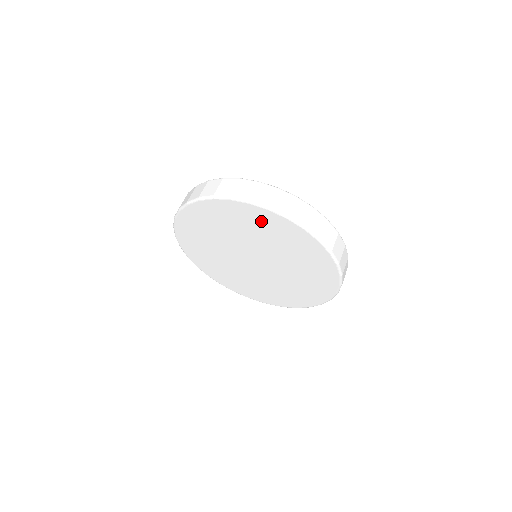
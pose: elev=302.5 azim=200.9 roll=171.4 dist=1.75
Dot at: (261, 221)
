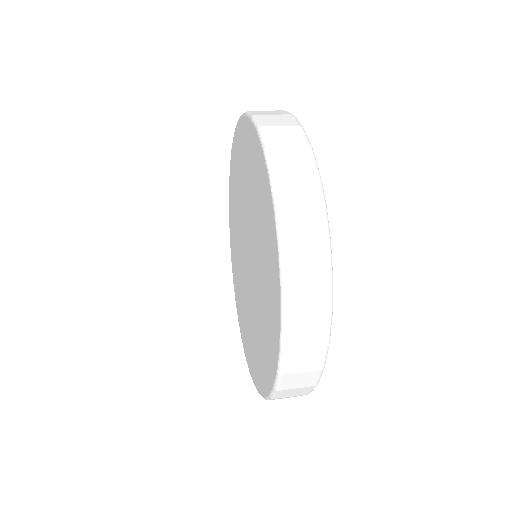
Dot at: (242, 149)
